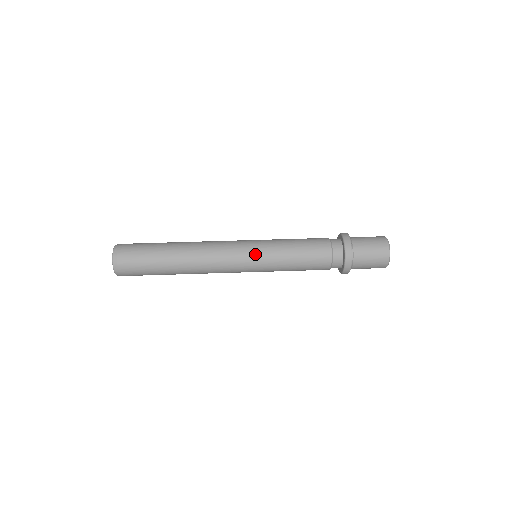
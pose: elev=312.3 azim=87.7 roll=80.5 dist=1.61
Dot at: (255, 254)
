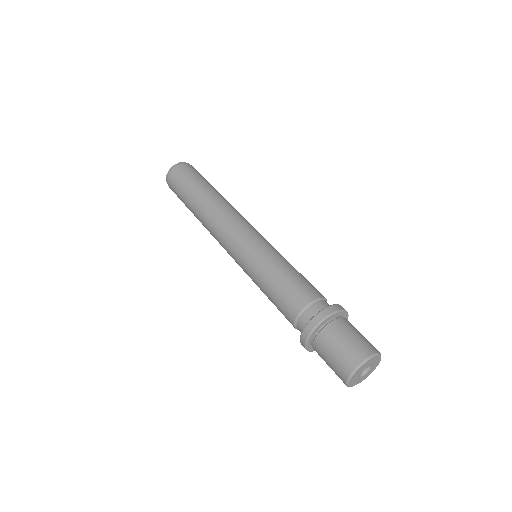
Dot at: (239, 261)
